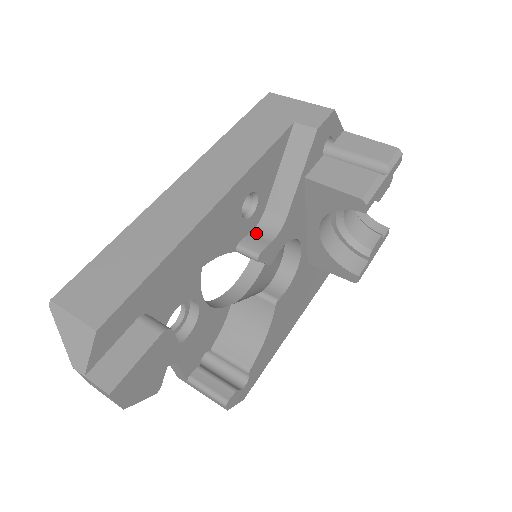
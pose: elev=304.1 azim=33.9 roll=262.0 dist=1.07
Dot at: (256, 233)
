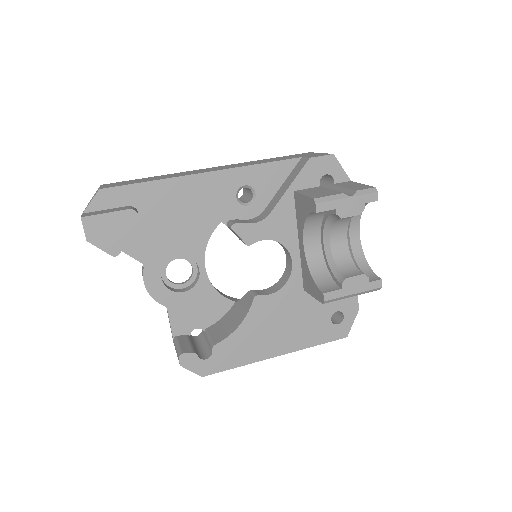
Dot at: (247, 220)
